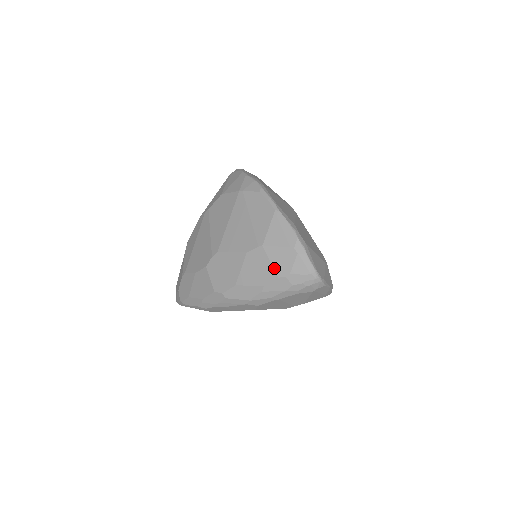
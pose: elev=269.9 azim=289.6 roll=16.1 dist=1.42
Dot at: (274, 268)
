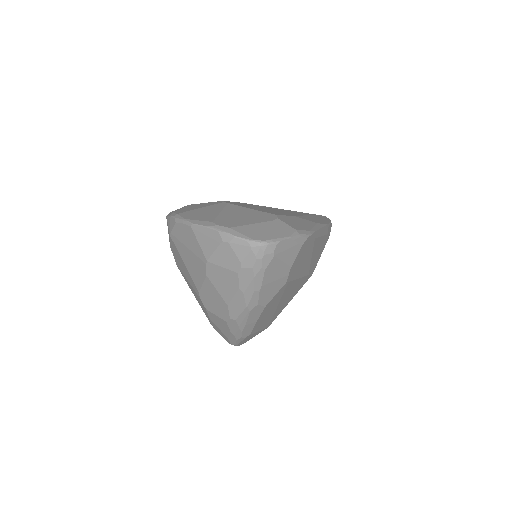
Dot at: (229, 269)
